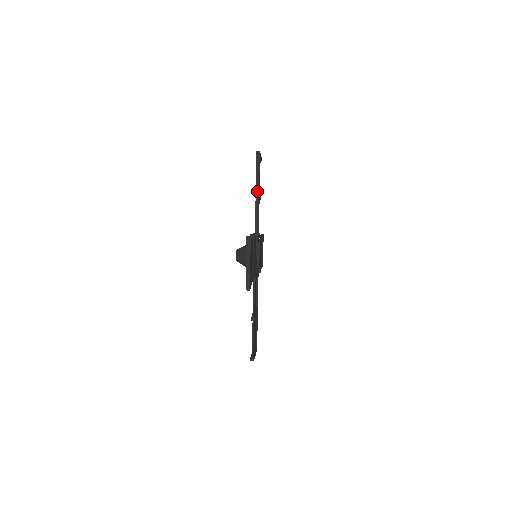
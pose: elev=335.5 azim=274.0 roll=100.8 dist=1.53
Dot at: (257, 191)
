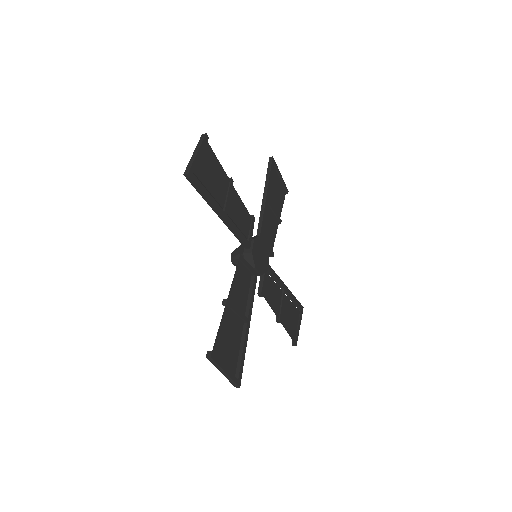
Dot at: (265, 189)
